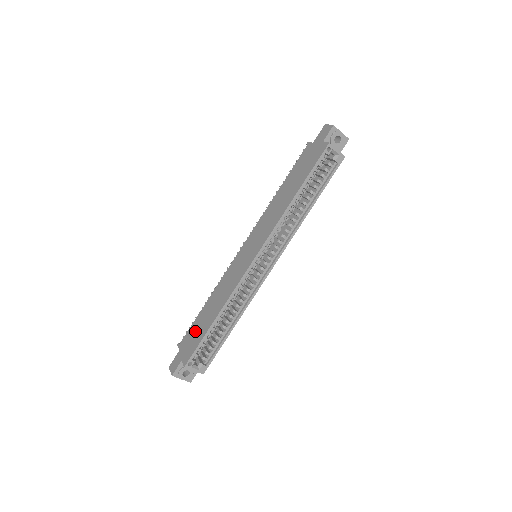
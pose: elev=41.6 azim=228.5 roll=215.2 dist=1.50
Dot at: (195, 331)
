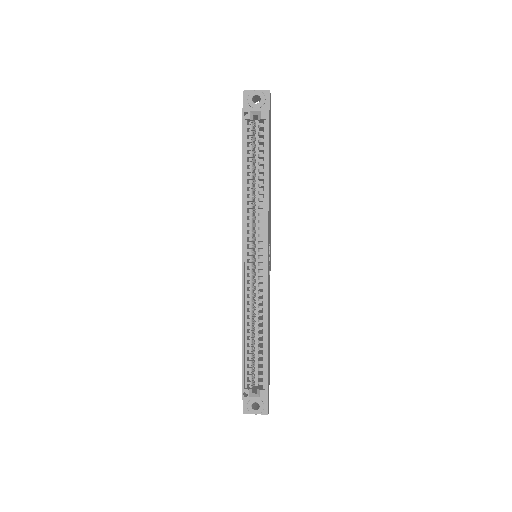
Dot at: occluded
